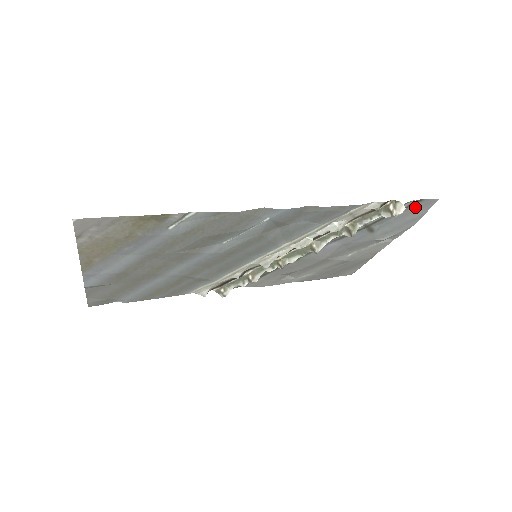
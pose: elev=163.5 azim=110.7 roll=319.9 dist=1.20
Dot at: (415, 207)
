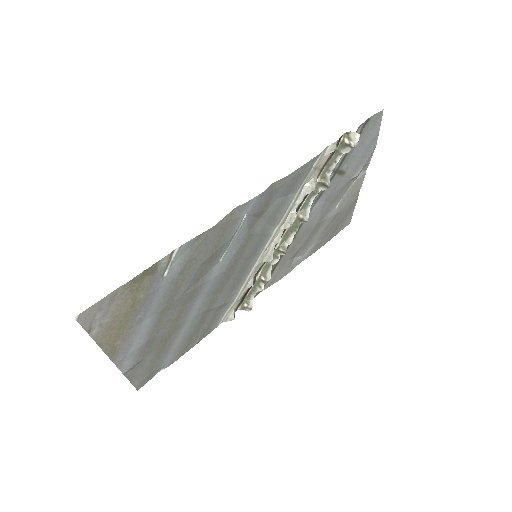
Dot at: (367, 129)
